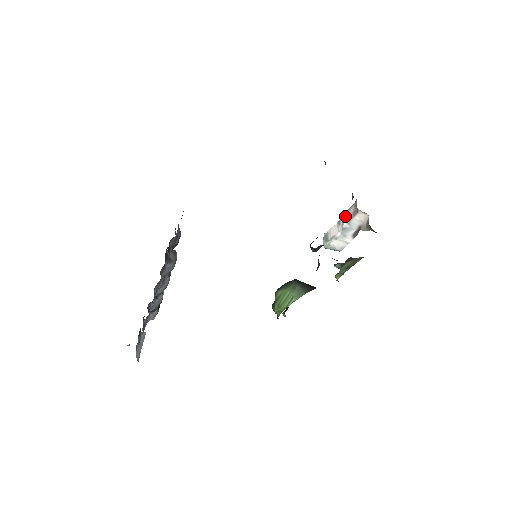
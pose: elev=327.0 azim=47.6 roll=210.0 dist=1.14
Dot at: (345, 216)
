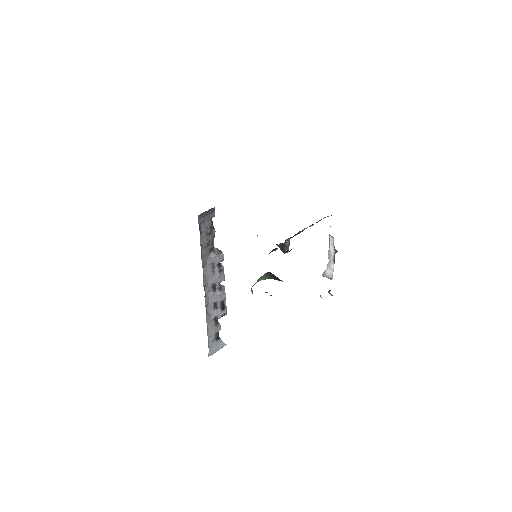
Dot at: occluded
